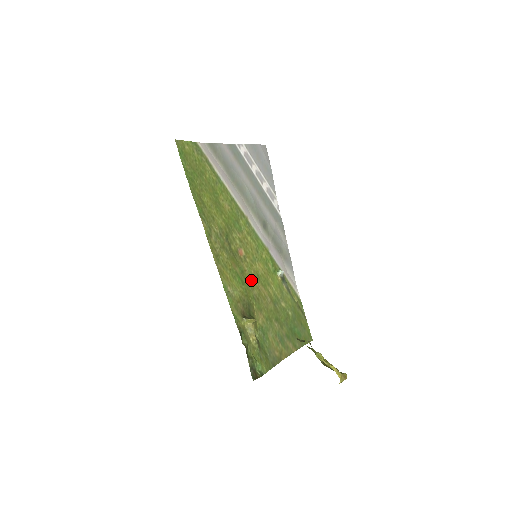
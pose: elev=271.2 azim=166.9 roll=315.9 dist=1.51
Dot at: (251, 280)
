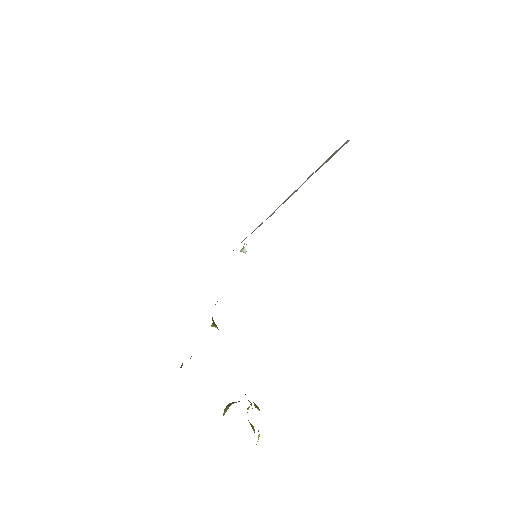
Dot at: occluded
